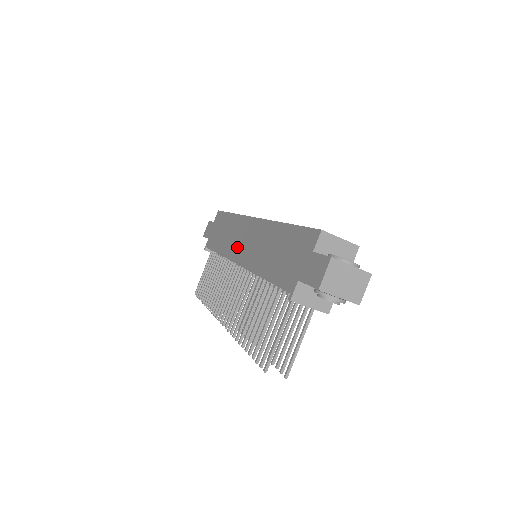
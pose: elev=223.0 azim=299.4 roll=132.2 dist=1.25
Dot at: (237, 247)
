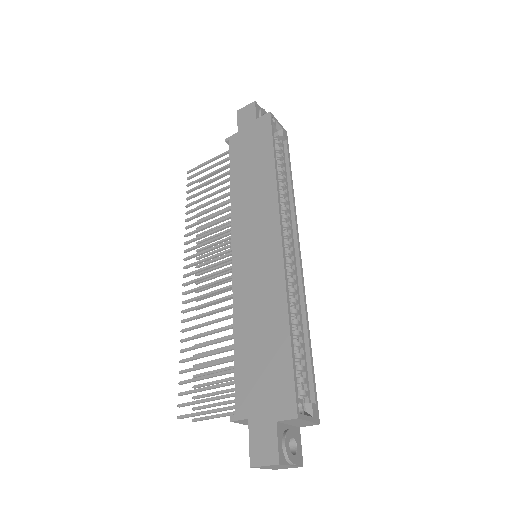
Dot at: (246, 233)
